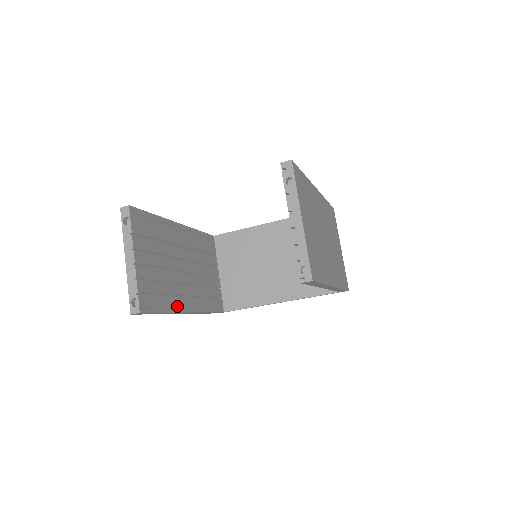
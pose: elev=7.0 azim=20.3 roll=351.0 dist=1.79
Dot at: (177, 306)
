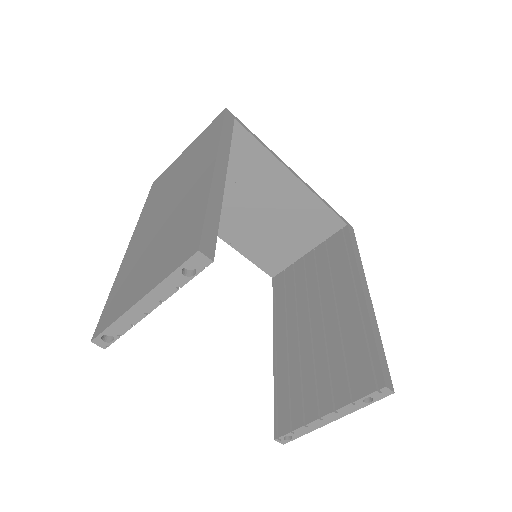
Dot at: occluded
